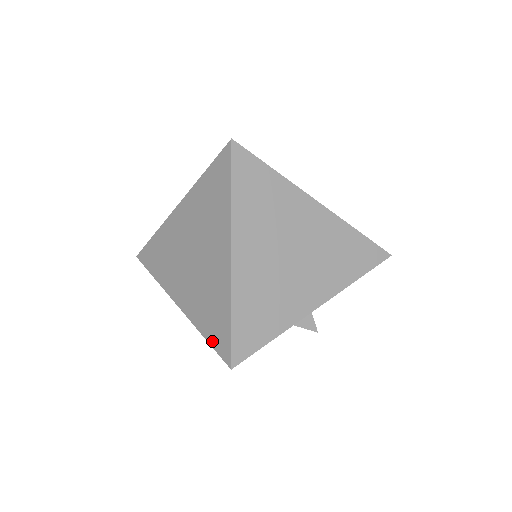
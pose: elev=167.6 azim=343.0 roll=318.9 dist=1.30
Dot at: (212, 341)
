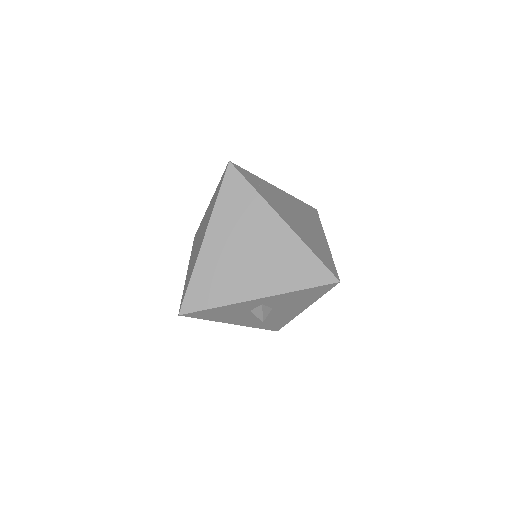
Dot at: occluded
